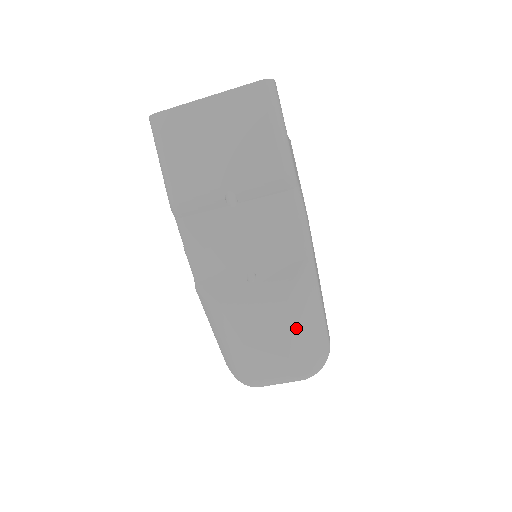
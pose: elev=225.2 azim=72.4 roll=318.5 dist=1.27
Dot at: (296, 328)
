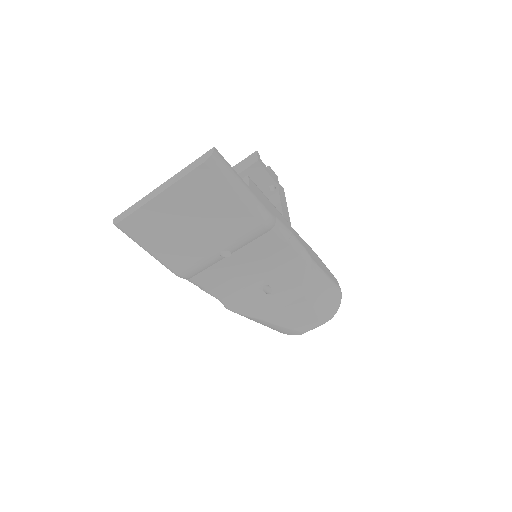
Dot at: (316, 303)
